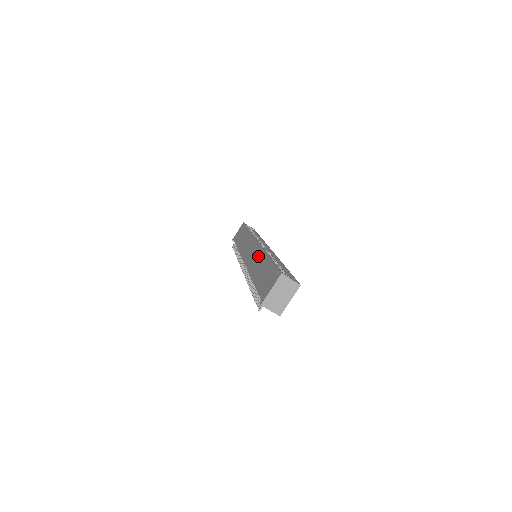
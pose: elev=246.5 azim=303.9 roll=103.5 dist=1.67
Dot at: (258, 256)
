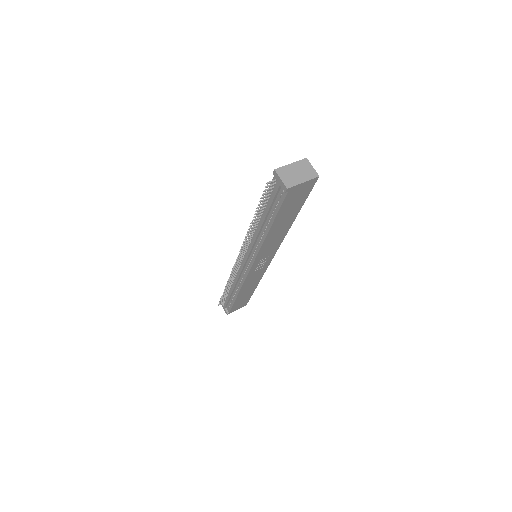
Dot at: occluded
